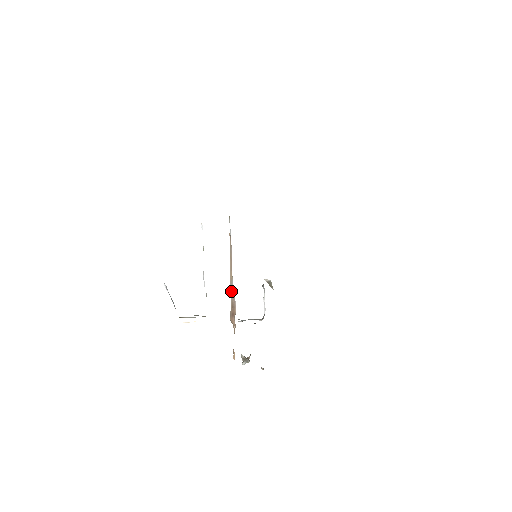
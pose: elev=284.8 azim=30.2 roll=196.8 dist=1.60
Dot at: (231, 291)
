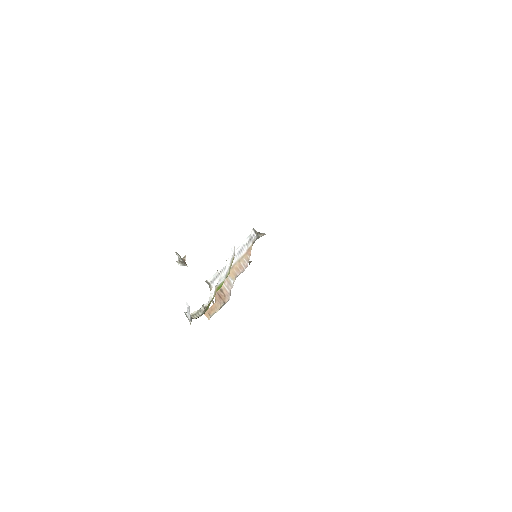
Dot at: (225, 280)
